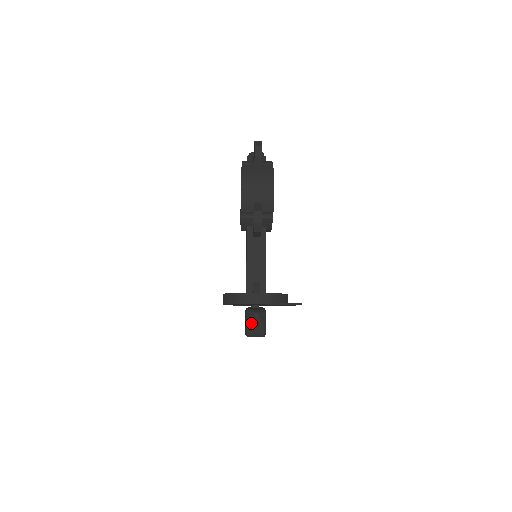
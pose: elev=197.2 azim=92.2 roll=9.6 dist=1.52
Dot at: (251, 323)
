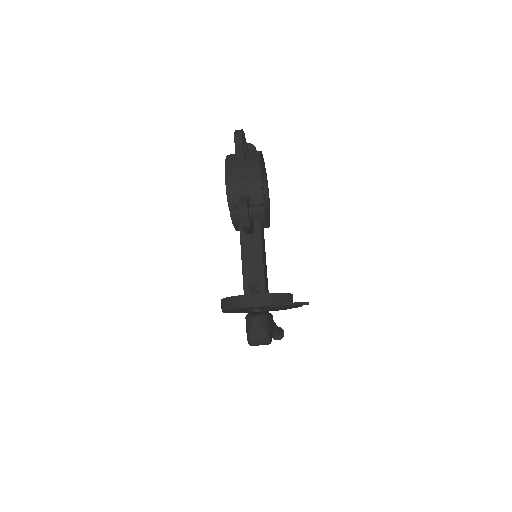
Dot at: (251, 329)
